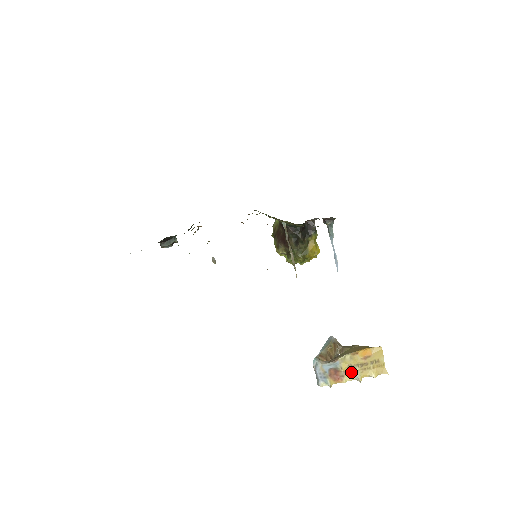
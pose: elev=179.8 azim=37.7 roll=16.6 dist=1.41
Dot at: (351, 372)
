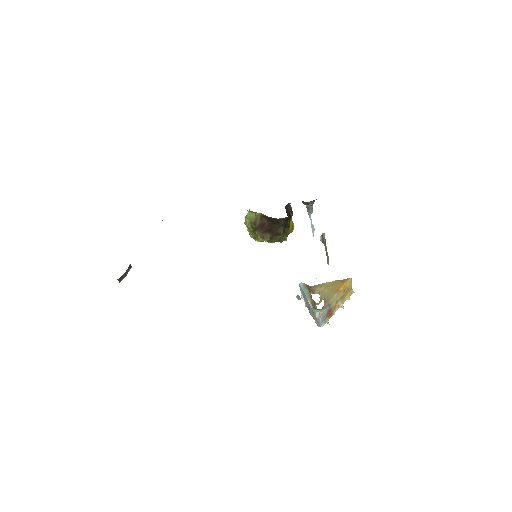
Dot at: (337, 305)
